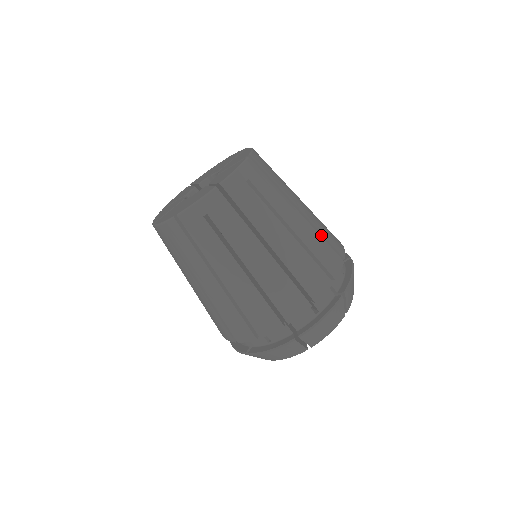
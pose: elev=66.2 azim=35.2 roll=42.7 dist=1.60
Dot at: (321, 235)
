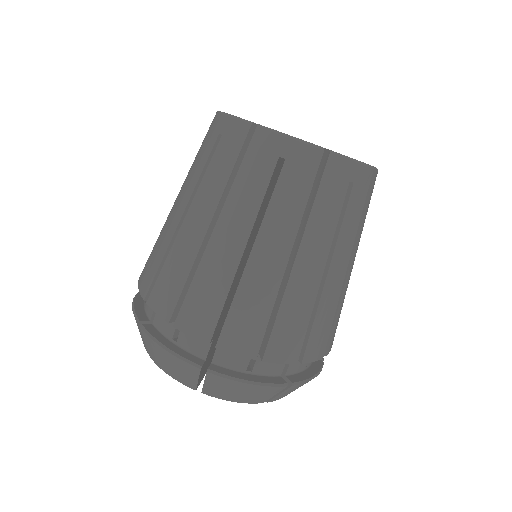
Dot at: occluded
